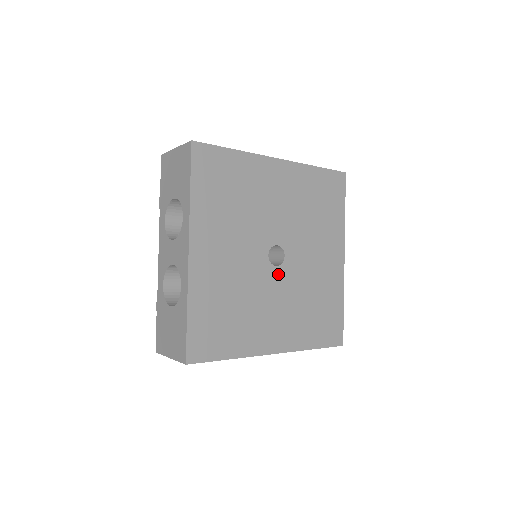
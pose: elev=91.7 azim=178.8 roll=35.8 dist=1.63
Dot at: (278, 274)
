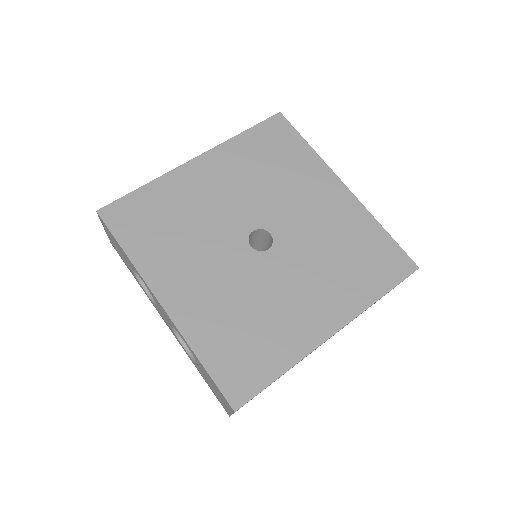
Dot at: (276, 255)
